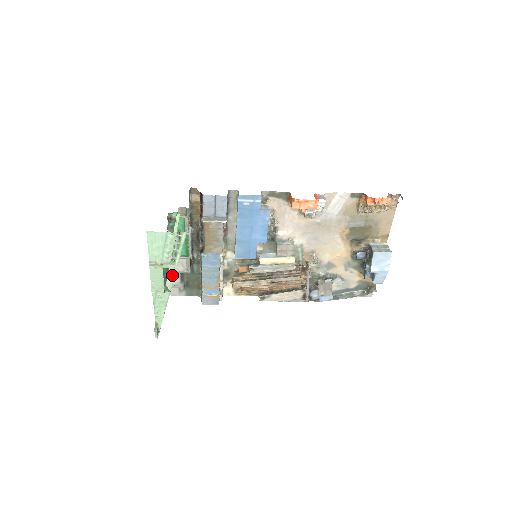
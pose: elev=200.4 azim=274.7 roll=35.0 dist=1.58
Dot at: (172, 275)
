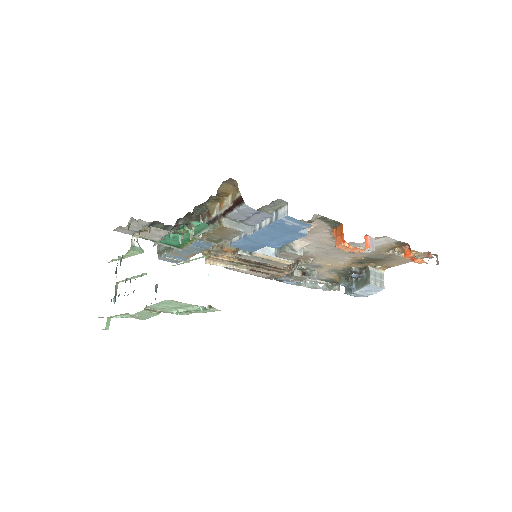
Dot at: (136, 225)
